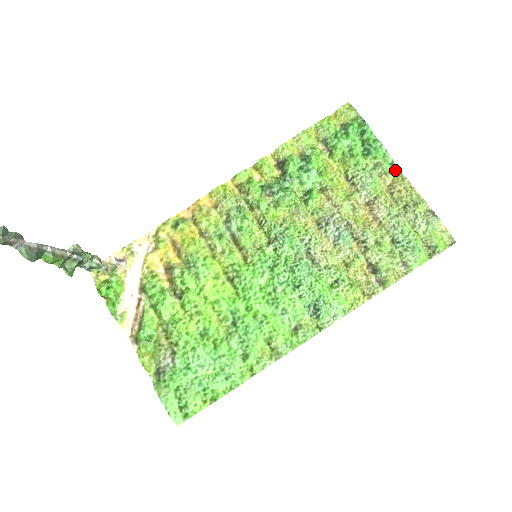
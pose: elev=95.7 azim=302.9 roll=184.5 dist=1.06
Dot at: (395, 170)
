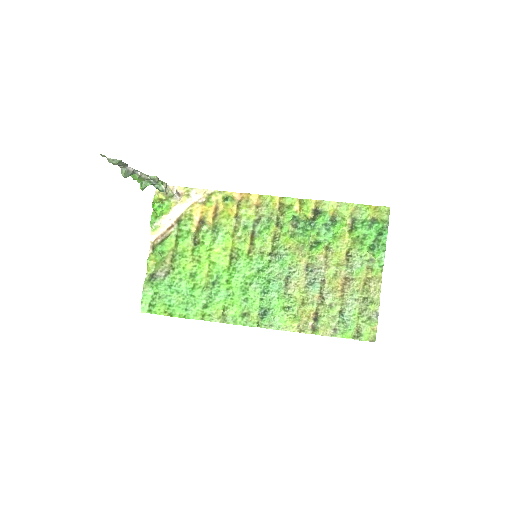
Dot at: (380, 272)
